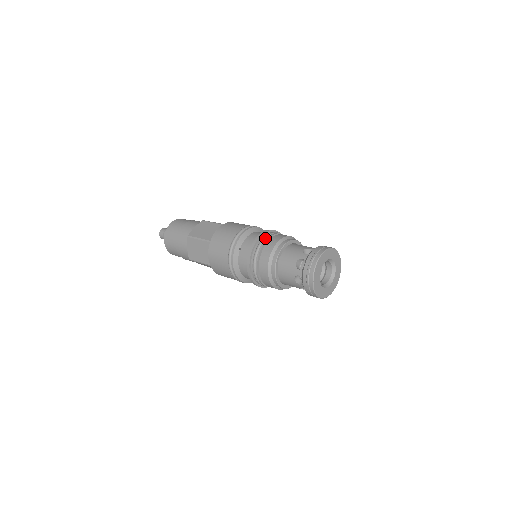
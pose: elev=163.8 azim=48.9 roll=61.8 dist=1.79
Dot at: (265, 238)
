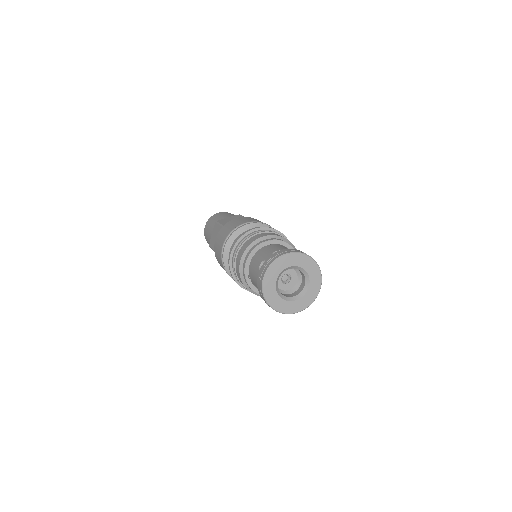
Dot at: (235, 252)
